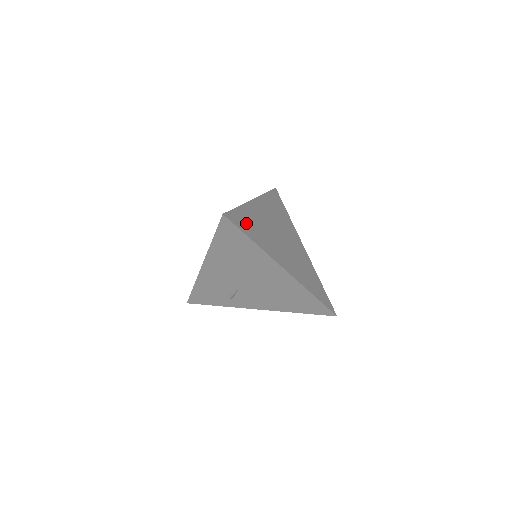
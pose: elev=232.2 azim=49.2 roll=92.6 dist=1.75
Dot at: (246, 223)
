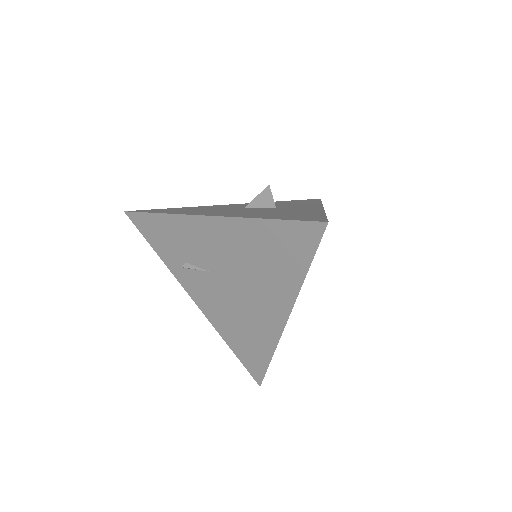
Dot at: occluded
